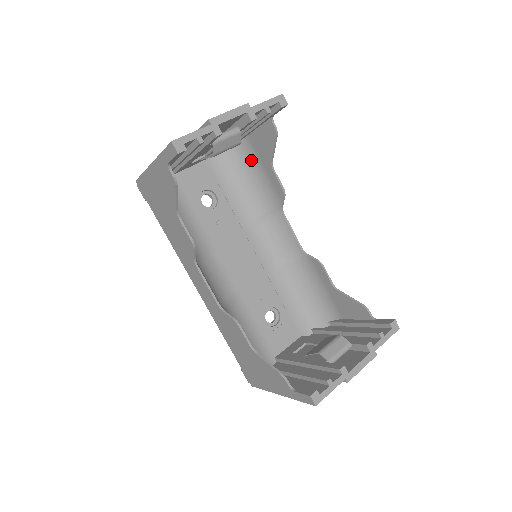
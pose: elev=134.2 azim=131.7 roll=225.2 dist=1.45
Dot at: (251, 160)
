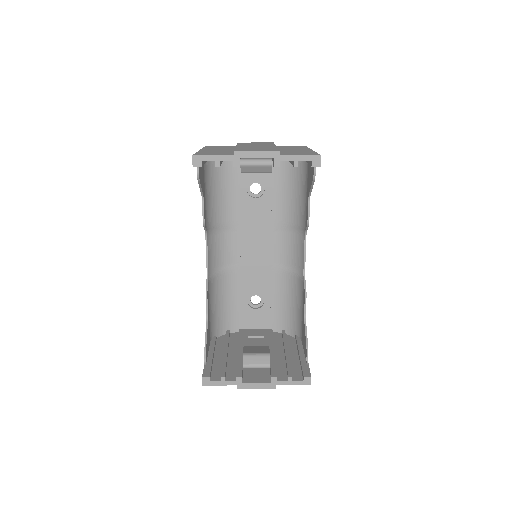
Dot at: (304, 179)
